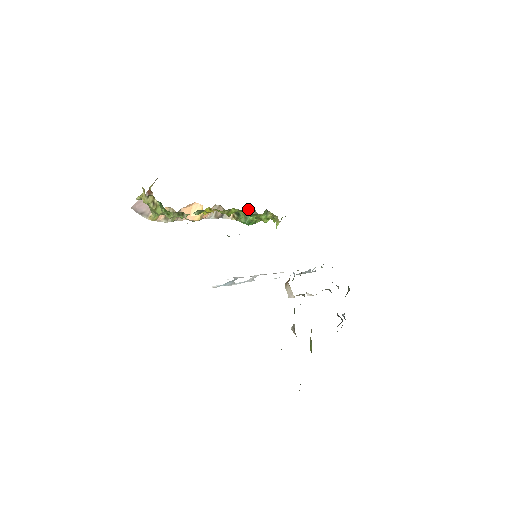
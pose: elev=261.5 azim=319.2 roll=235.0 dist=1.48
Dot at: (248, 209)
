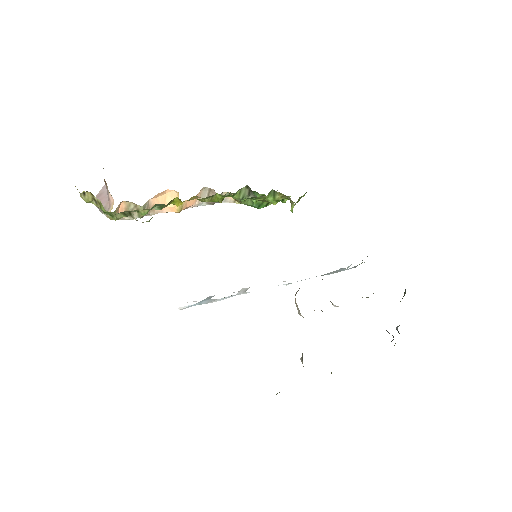
Dot at: (243, 191)
